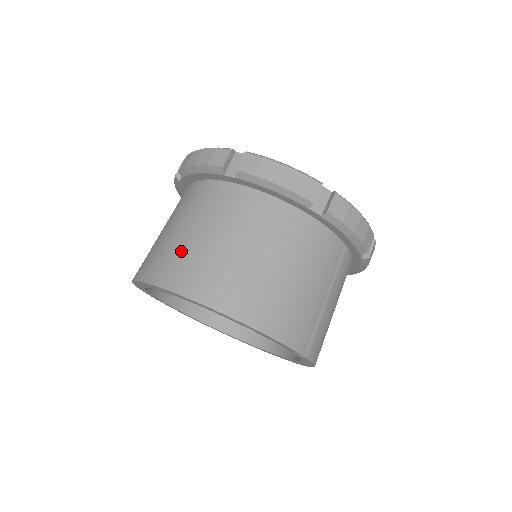
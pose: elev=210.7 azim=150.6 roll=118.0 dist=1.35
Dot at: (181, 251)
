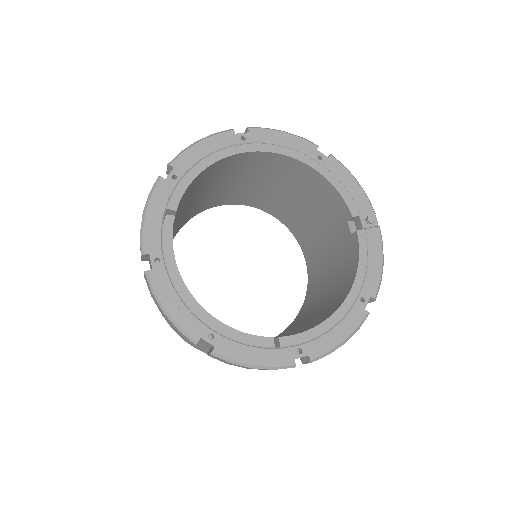
Dot at: occluded
